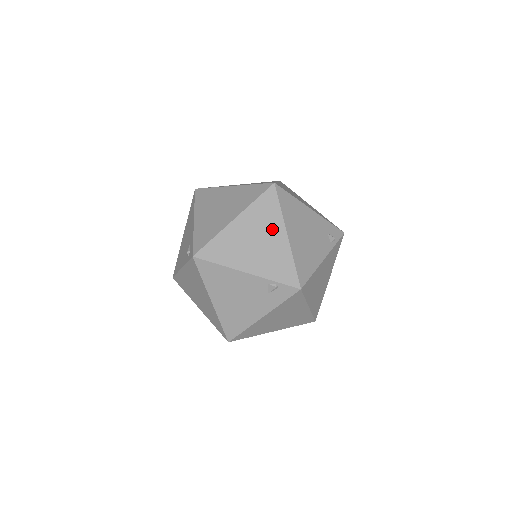
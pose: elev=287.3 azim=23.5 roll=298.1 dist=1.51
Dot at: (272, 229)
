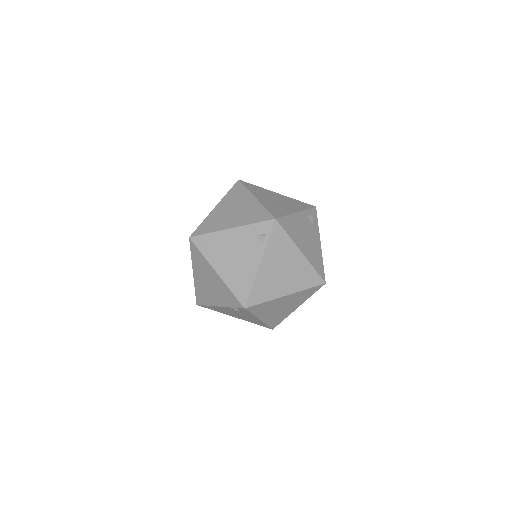
Dot at: (208, 272)
